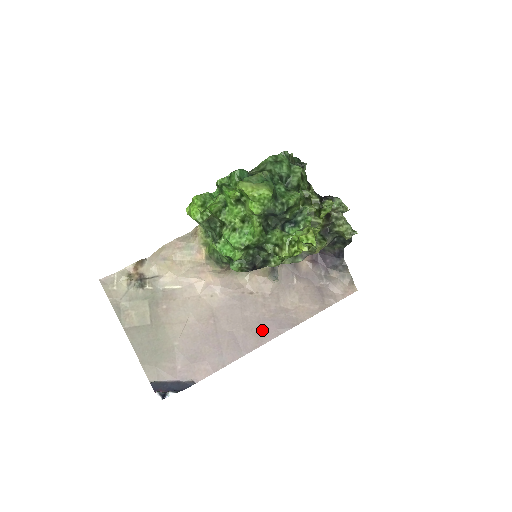
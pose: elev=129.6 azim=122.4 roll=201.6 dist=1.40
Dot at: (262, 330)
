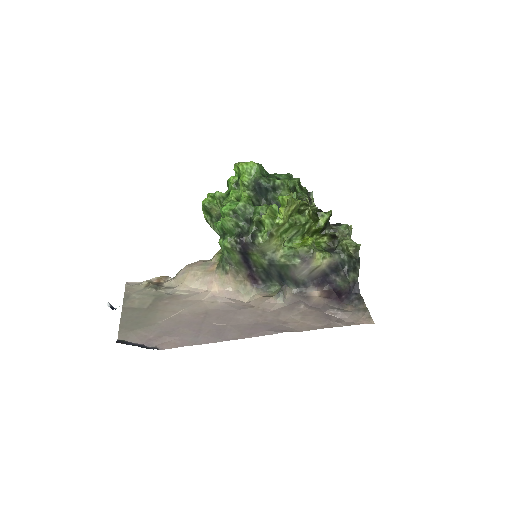
Dot at: (250, 330)
